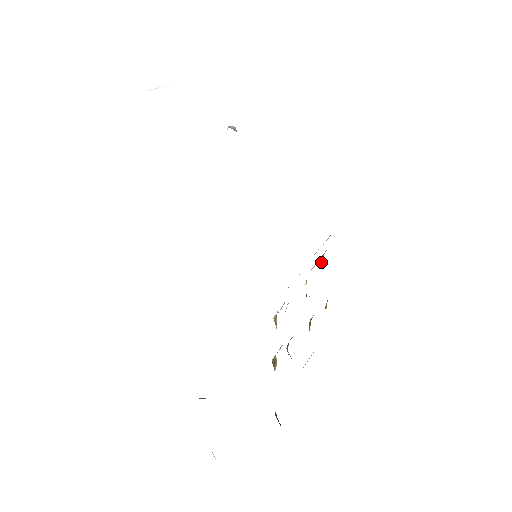
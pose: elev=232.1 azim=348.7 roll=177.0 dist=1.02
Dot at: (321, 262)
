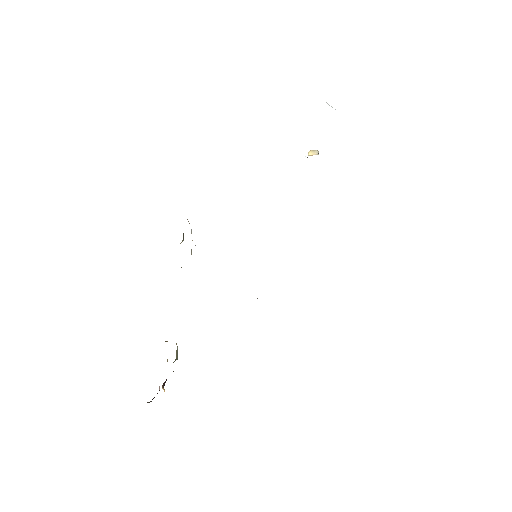
Dot at: occluded
